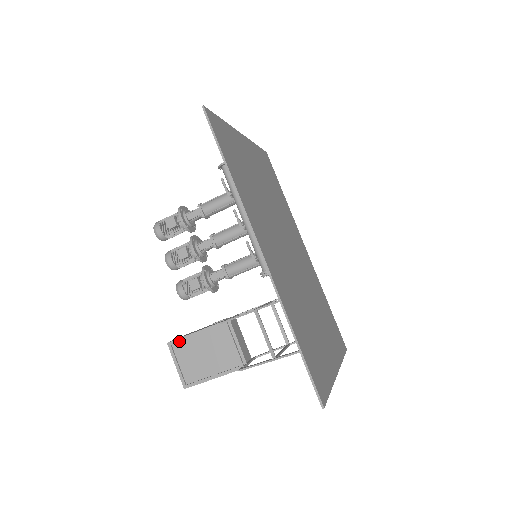
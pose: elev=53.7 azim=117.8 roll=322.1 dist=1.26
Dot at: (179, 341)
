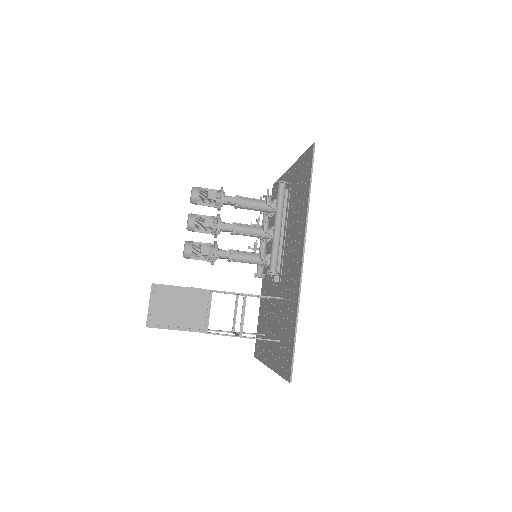
Dot at: (164, 287)
